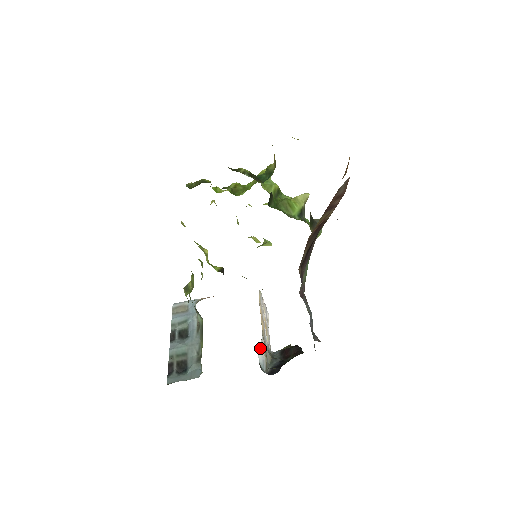
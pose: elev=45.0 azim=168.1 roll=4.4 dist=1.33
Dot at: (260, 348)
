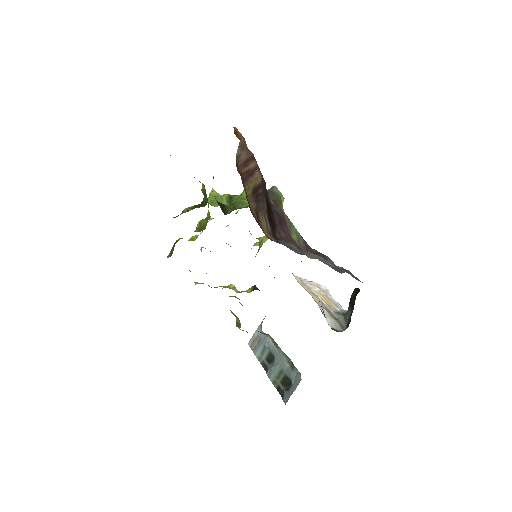
Dot at: occluded
